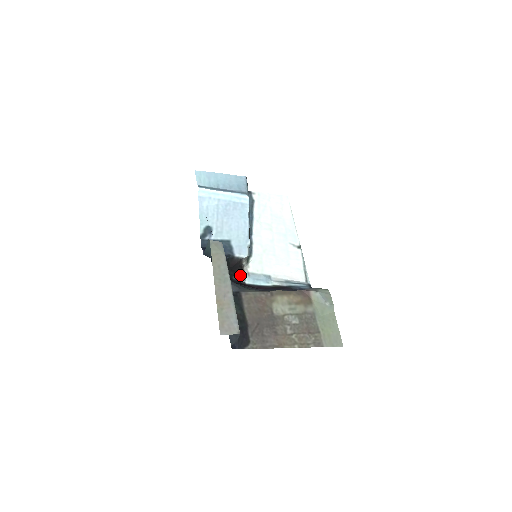
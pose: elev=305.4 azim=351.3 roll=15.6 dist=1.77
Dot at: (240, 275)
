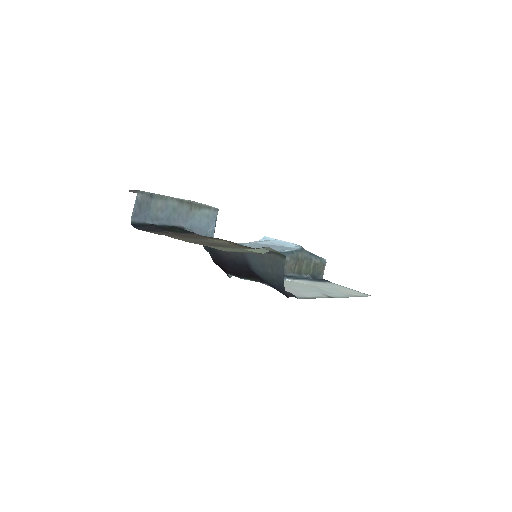
Dot at: occluded
